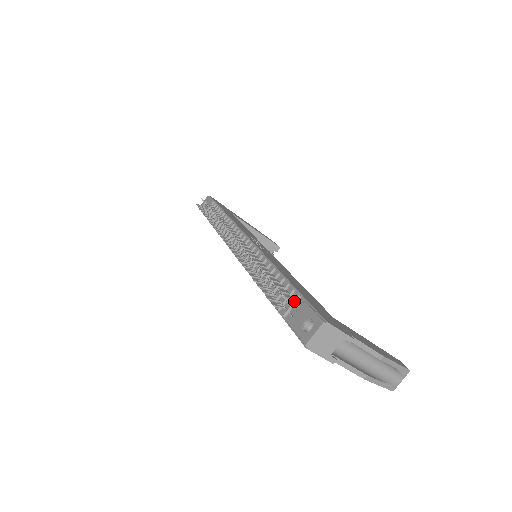
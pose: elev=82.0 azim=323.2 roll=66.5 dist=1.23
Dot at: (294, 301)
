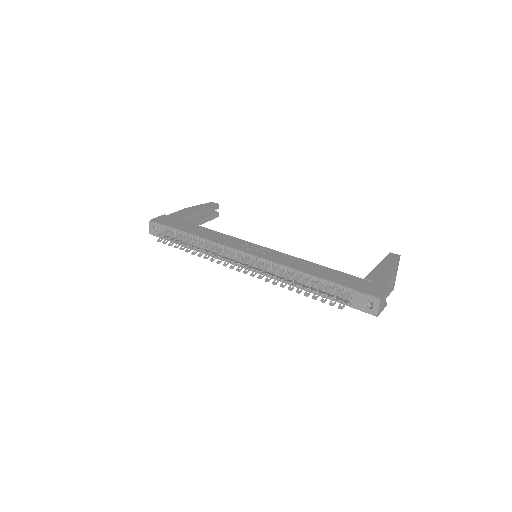
Dot at: (343, 293)
